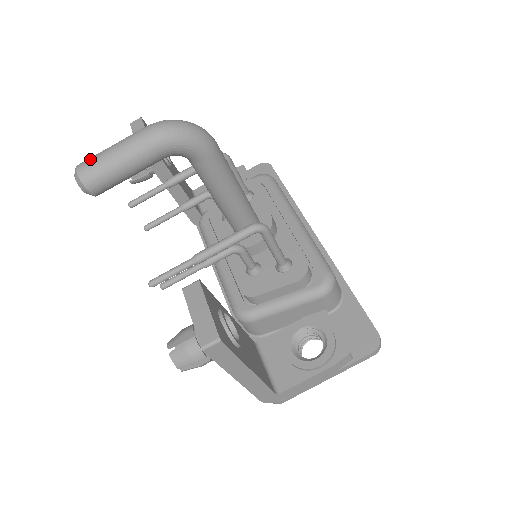
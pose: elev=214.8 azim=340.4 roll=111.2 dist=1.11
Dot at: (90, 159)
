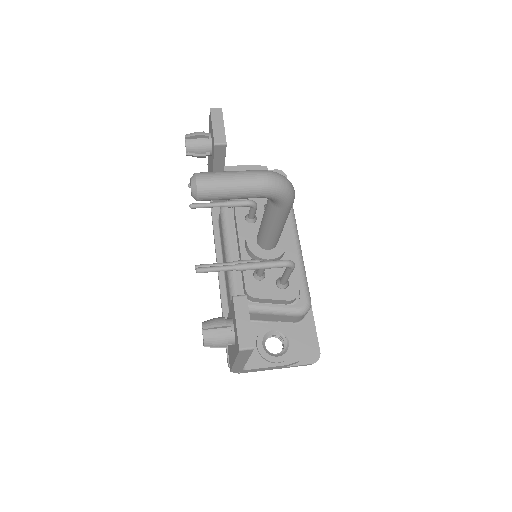
Dot at: (210, 176)
